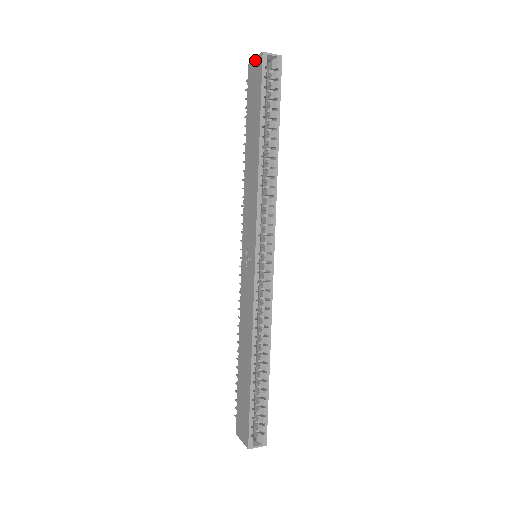
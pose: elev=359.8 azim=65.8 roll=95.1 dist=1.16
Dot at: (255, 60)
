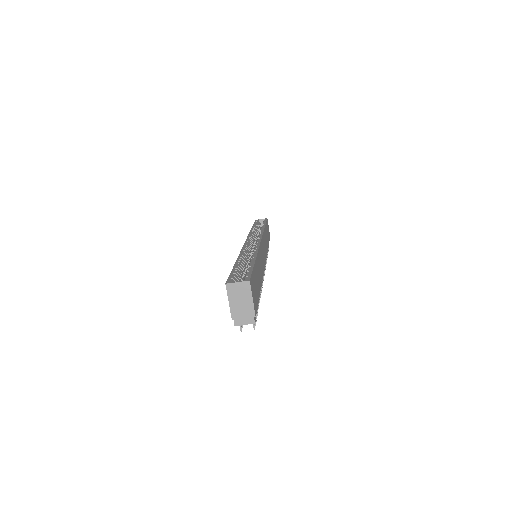
Dot at: occluded
